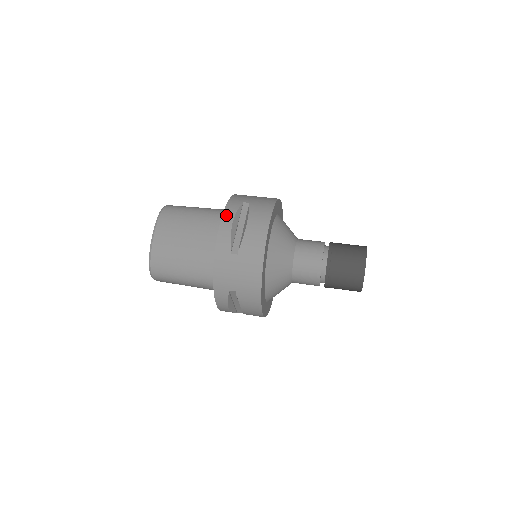
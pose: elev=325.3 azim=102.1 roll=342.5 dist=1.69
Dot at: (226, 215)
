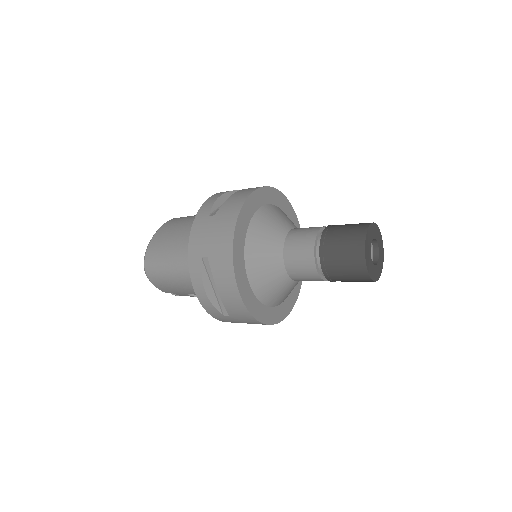
Dot at: (218, 193)
